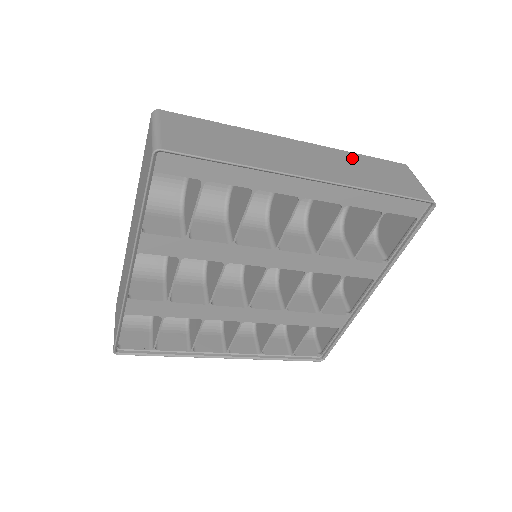
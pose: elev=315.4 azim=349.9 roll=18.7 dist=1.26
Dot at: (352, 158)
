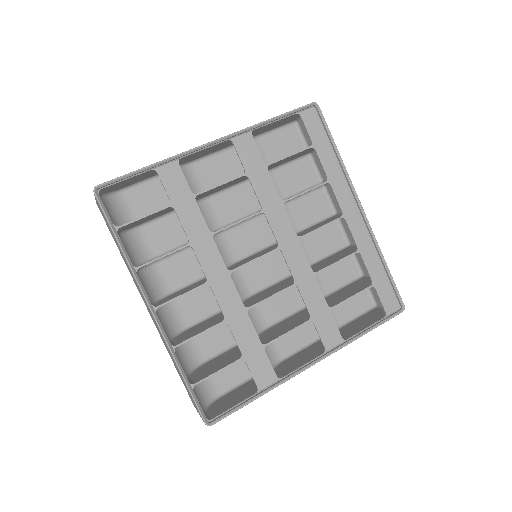
Dot at: (359, 254)
